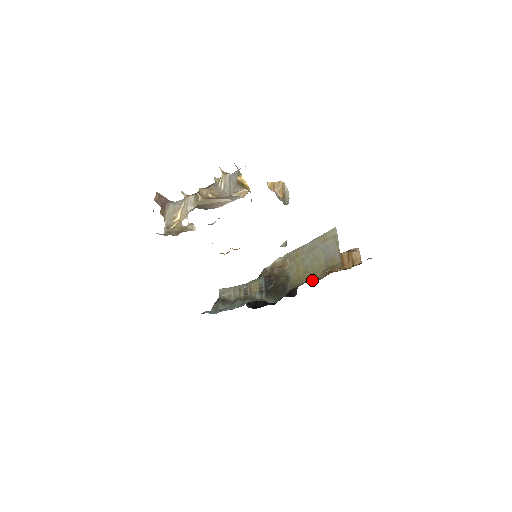
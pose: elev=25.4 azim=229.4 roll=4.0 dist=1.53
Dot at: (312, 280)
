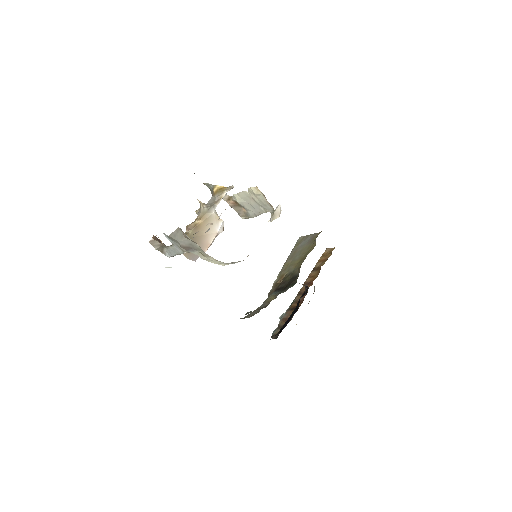
Dot at: (310, 251)
